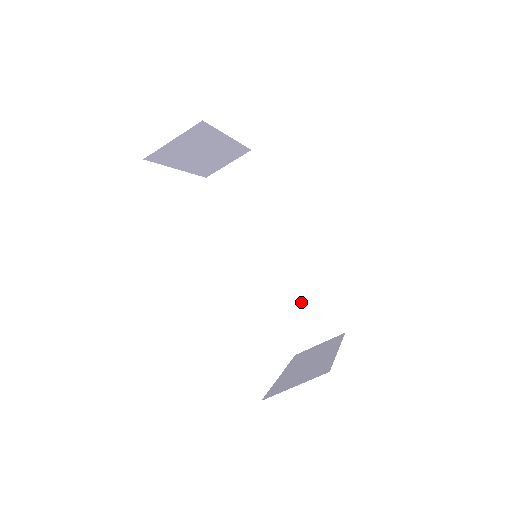
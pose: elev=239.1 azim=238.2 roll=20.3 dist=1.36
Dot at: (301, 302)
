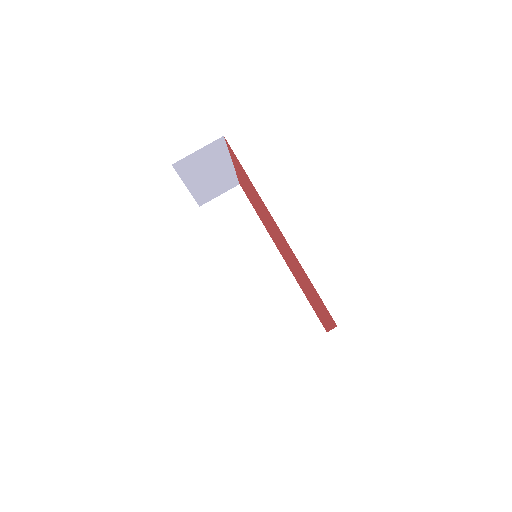
Dot at: (287, 309)
